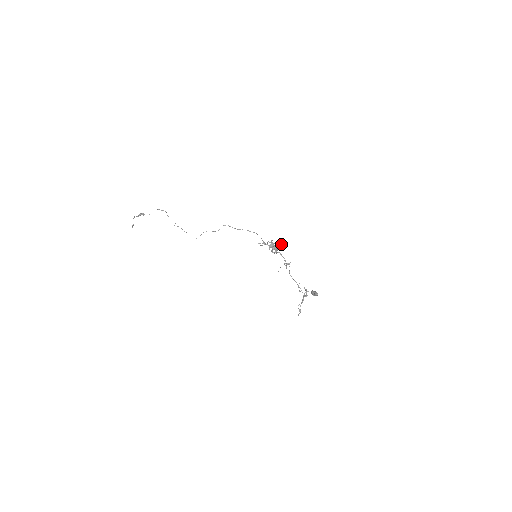
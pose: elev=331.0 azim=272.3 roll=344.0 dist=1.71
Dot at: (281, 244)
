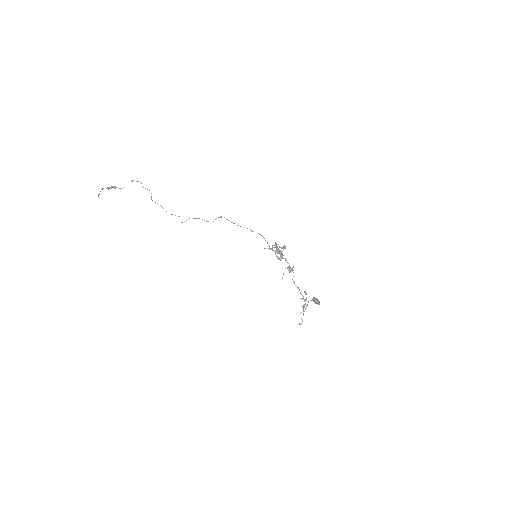
Dot at: occluded
